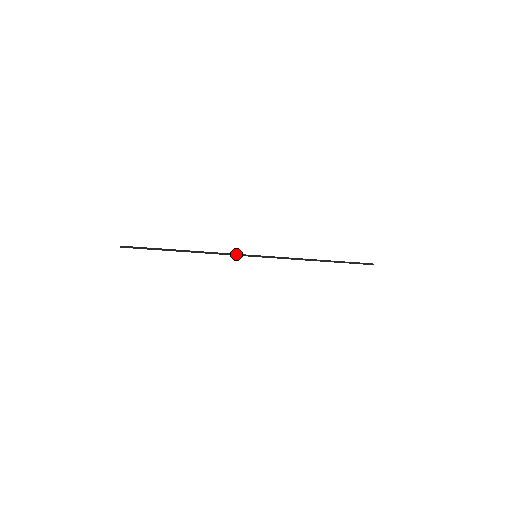
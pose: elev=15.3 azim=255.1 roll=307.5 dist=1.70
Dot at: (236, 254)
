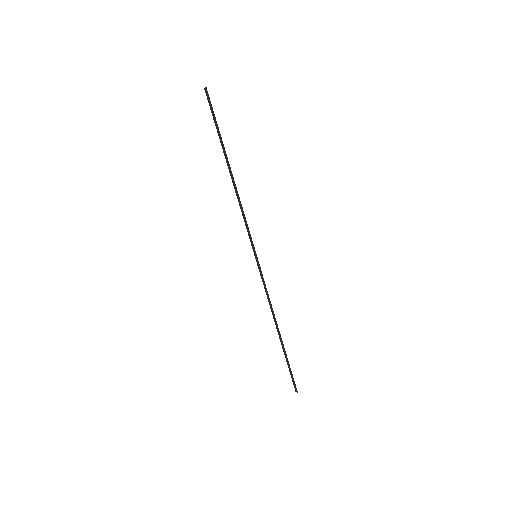
Dot at: (249, 231)
